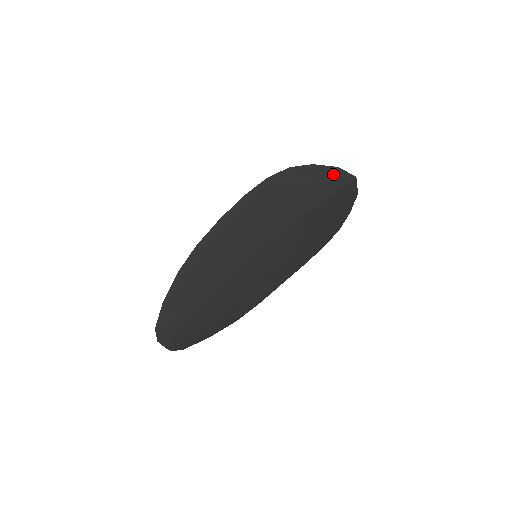
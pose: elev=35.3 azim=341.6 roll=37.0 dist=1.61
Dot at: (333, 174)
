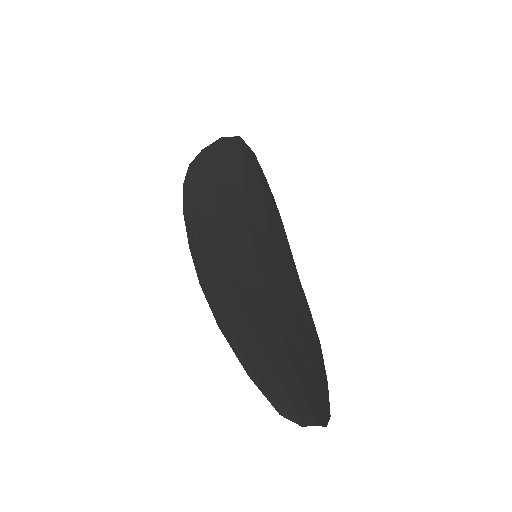
Dot at: (224, 144)
